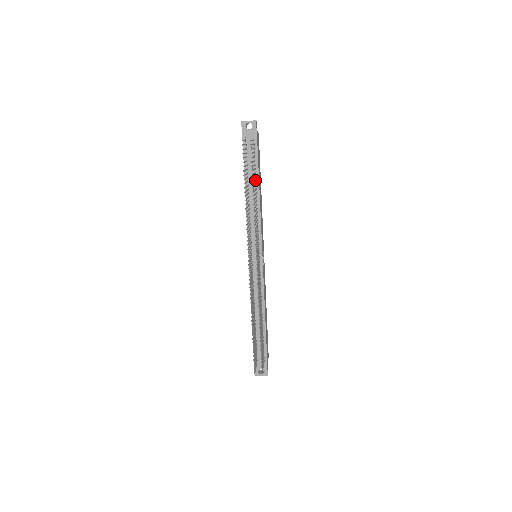
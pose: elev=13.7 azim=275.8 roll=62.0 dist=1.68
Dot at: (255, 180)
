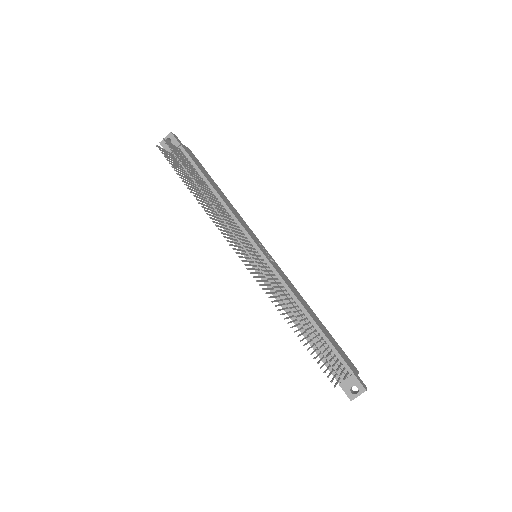
Dot at: (203, 182)
